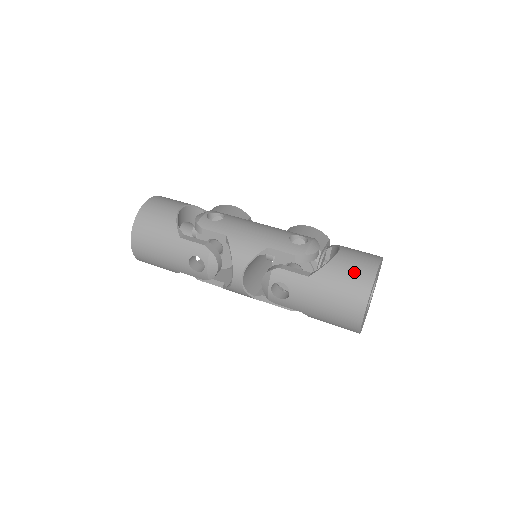
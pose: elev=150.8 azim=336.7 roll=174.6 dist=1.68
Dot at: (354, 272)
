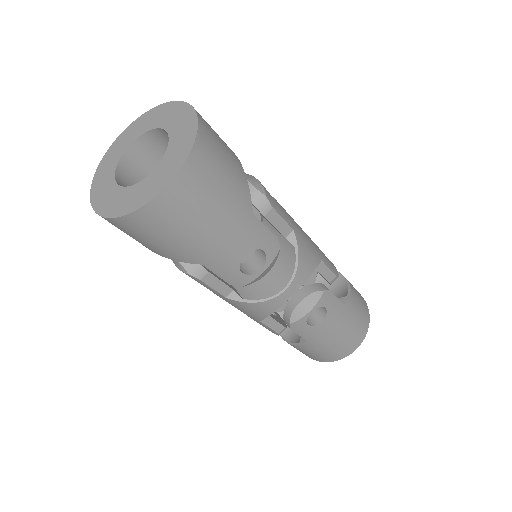
Dot at: (362, 303)
